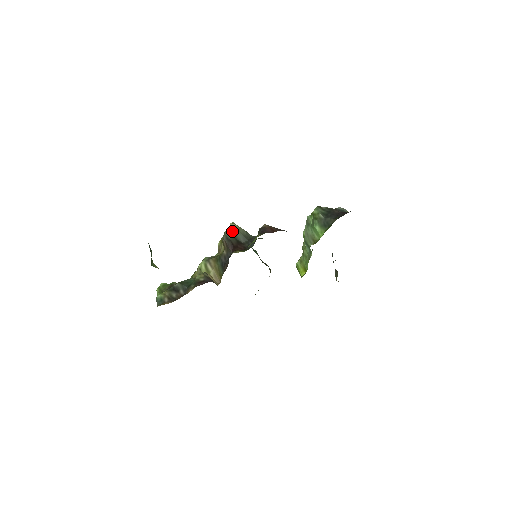
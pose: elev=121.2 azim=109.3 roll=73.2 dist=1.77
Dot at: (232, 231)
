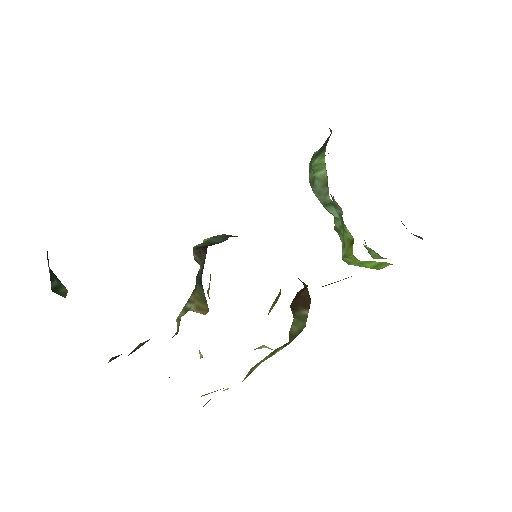
Dot at: (204, 242)
